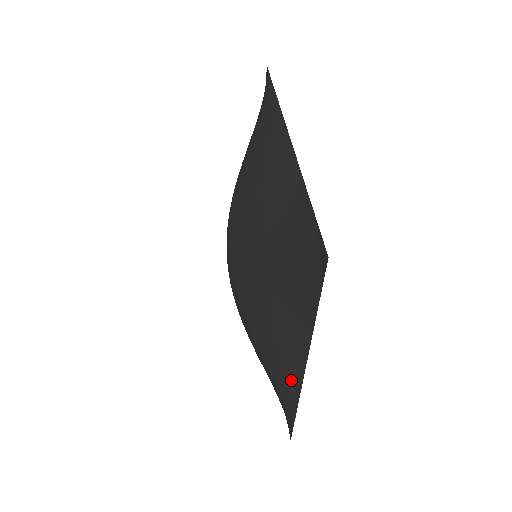
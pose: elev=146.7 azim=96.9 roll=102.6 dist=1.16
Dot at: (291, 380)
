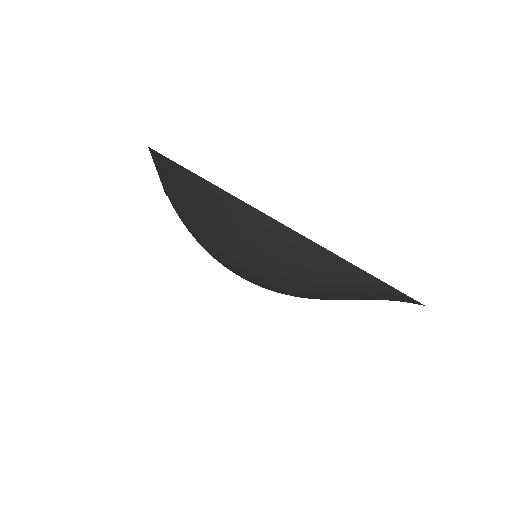
Dot at: occluded
